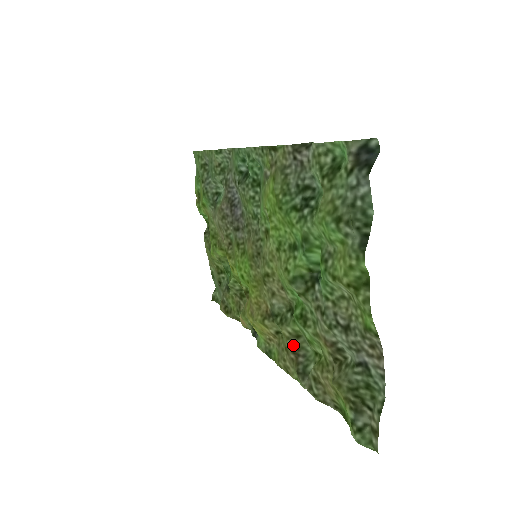
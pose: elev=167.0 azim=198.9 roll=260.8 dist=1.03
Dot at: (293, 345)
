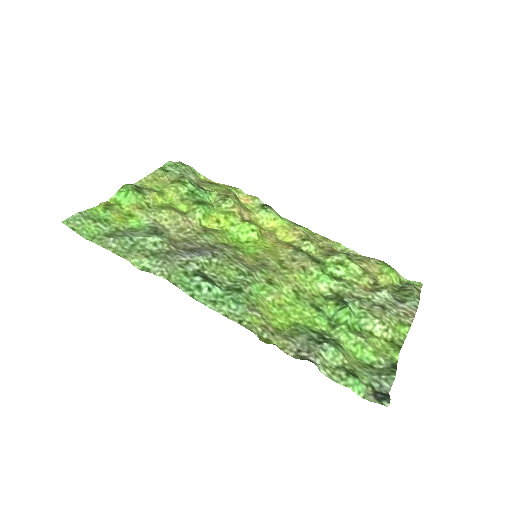
Dot at: (327, 253)
